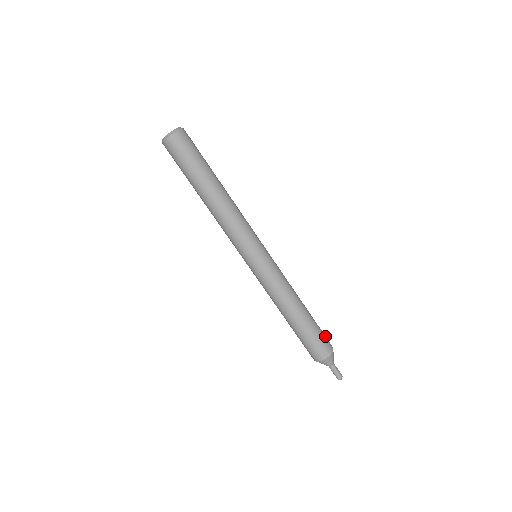
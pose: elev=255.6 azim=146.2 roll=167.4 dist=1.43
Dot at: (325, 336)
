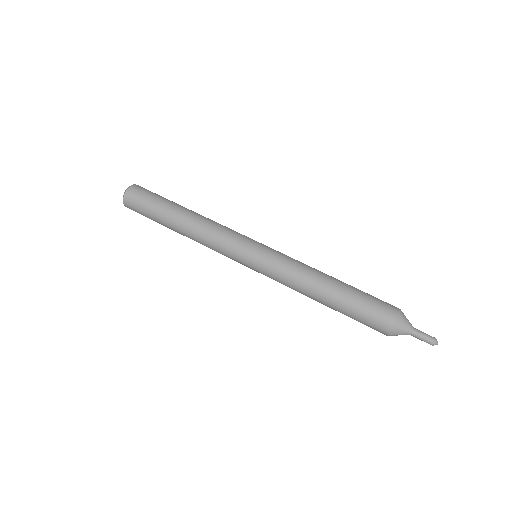
Dot at: occluded
